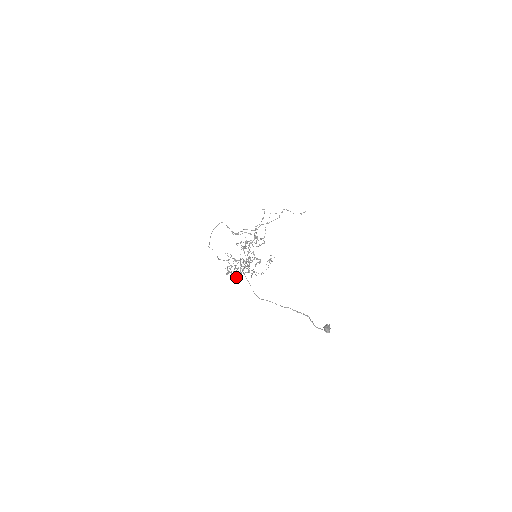
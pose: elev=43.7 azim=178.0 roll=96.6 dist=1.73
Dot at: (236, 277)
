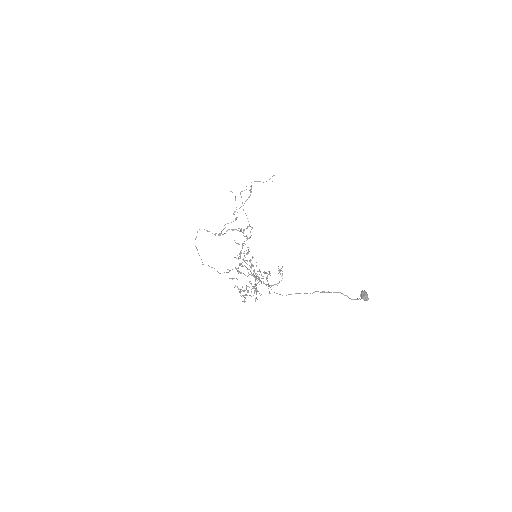
Dot at: occluded
